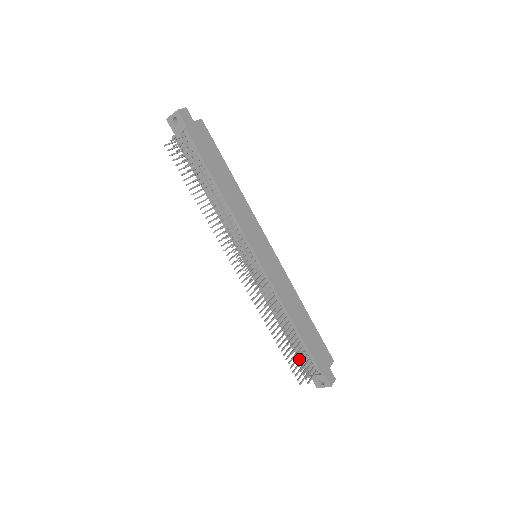
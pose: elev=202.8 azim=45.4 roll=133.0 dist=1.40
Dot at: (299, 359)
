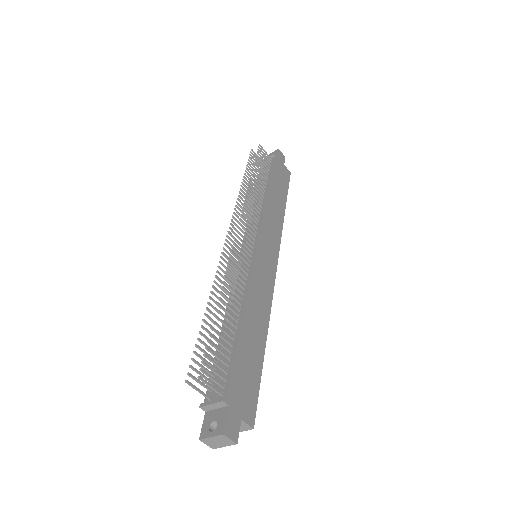
Dot at: (215, 346)
